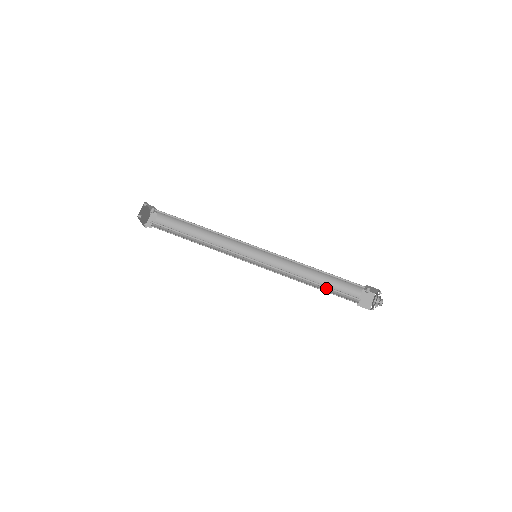
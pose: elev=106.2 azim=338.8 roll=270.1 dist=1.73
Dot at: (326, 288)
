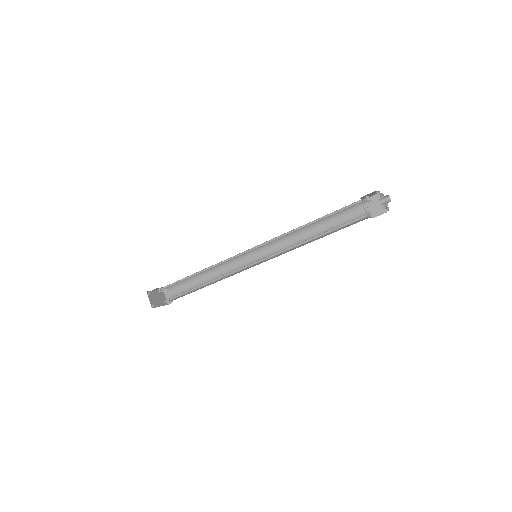
Dot at: (329, 232)
